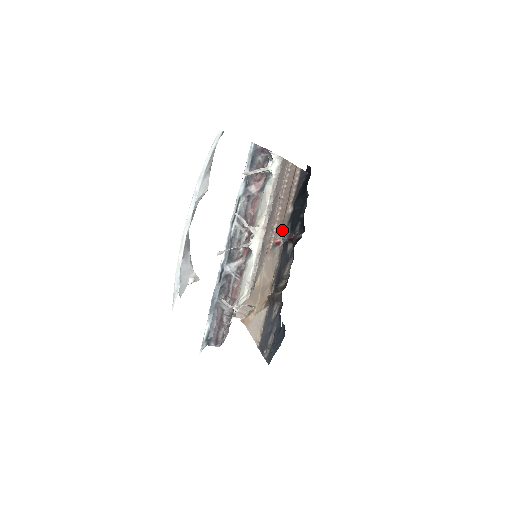
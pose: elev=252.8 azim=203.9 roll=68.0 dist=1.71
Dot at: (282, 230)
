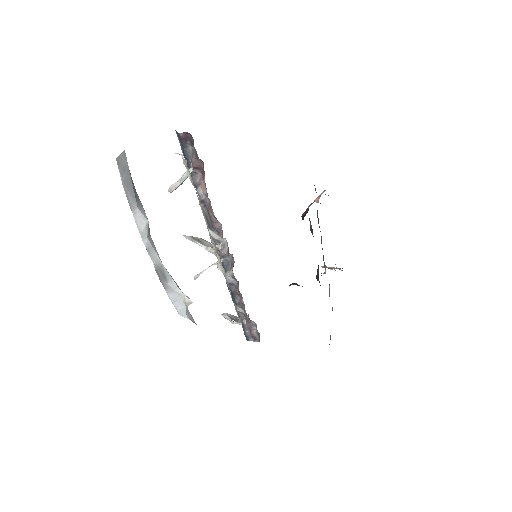
Dot at: occluded
